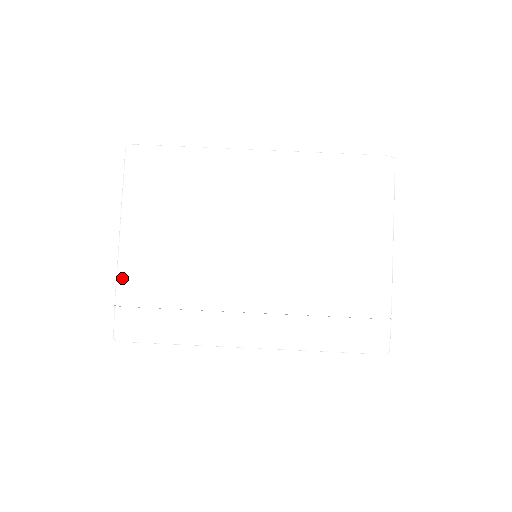
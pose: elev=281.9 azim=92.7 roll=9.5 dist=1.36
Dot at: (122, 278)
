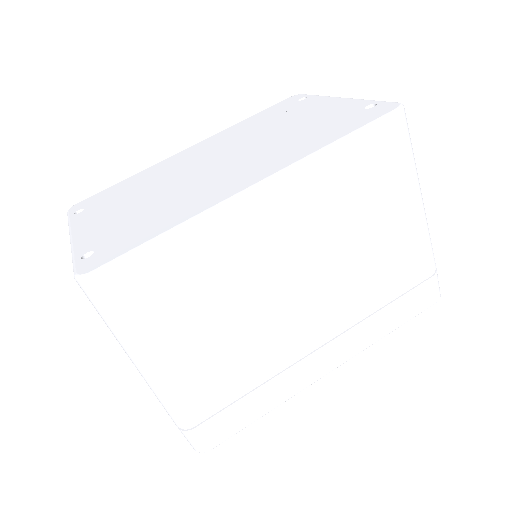
Dot at: (176, 408)
